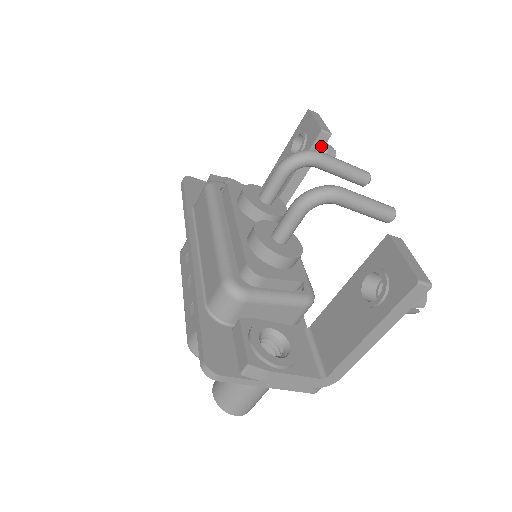
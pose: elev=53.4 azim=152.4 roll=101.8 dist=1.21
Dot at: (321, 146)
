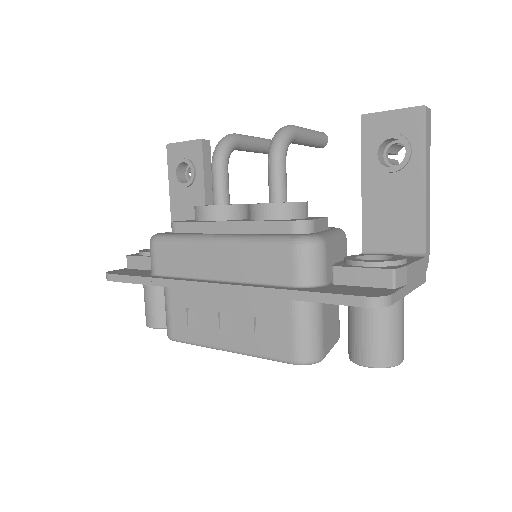
Dot at: (209, 155)
